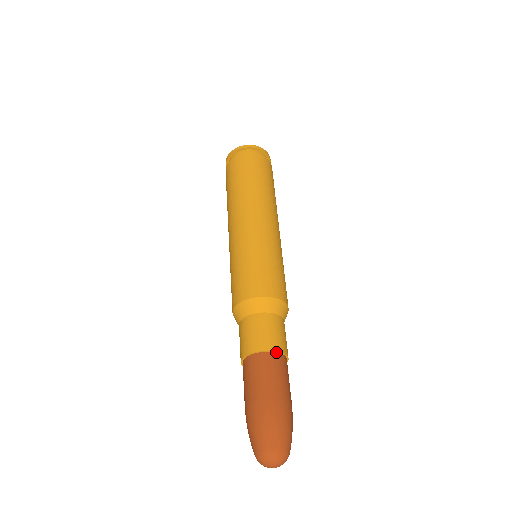
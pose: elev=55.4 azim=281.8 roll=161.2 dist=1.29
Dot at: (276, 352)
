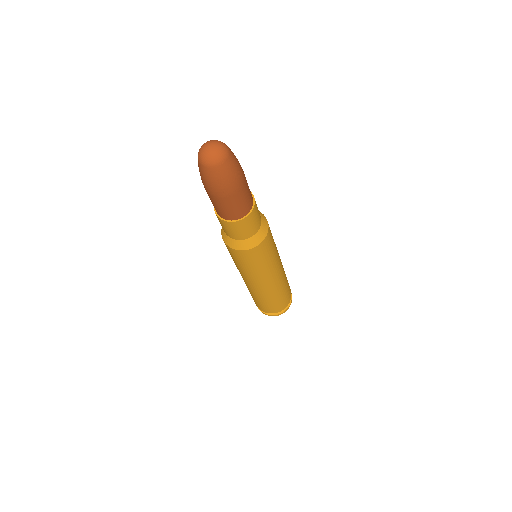
Dot at: occluded
